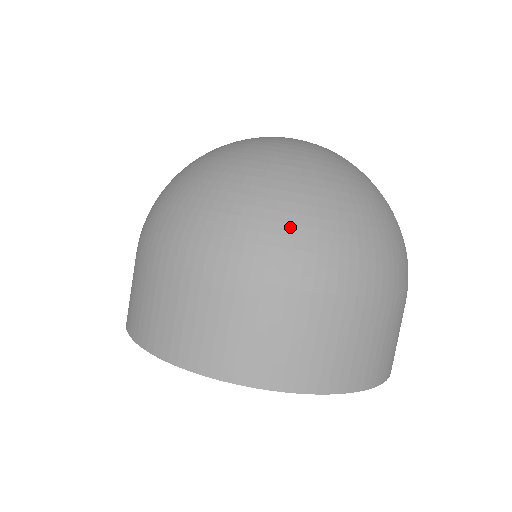
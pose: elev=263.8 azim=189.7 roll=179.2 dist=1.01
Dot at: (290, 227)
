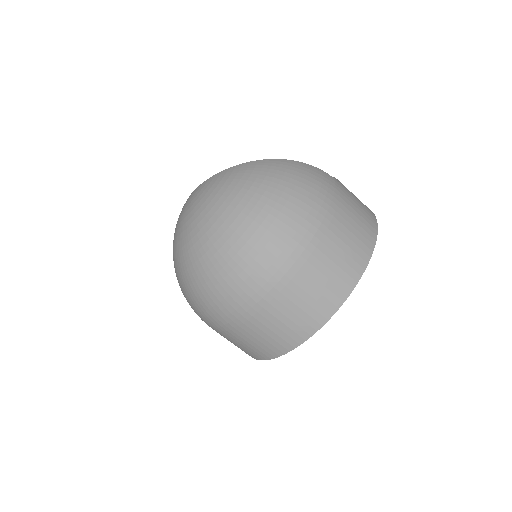
Dot at: (261, 240)
